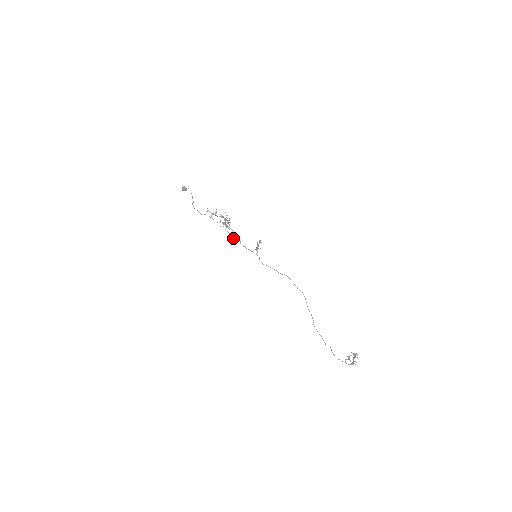
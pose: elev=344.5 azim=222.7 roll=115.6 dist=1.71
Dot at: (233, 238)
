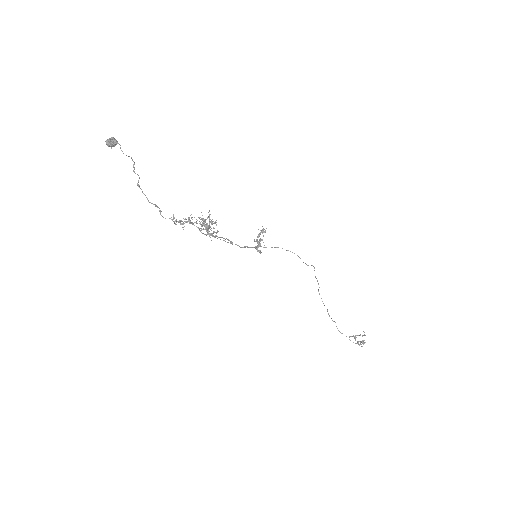
Dot at: occluded
